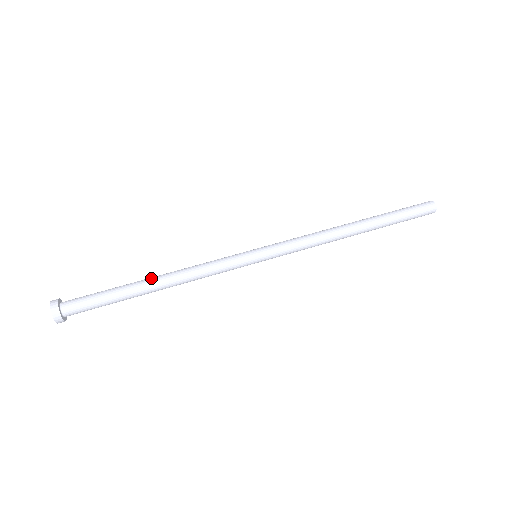
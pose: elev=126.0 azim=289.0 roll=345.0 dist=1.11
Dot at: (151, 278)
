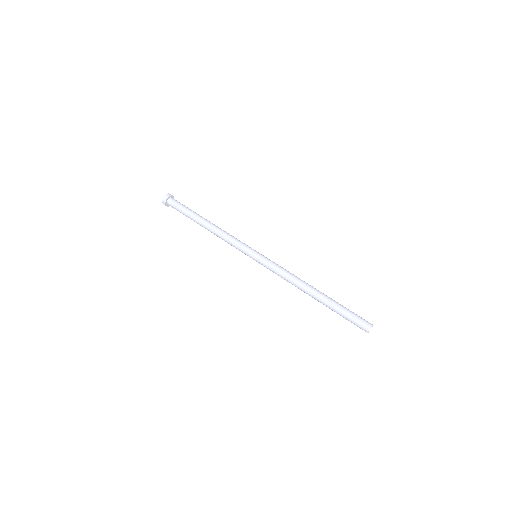
Dot at: (209, 221)
